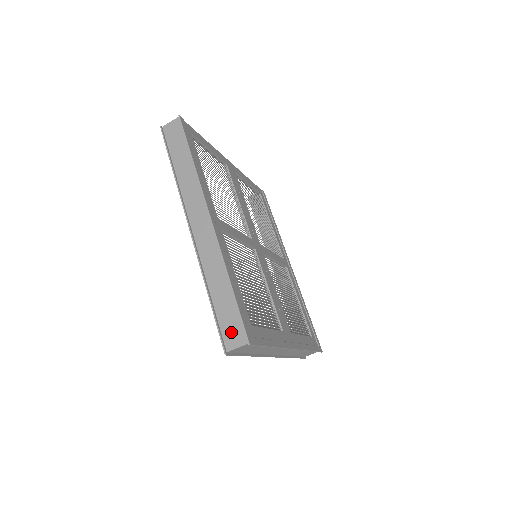
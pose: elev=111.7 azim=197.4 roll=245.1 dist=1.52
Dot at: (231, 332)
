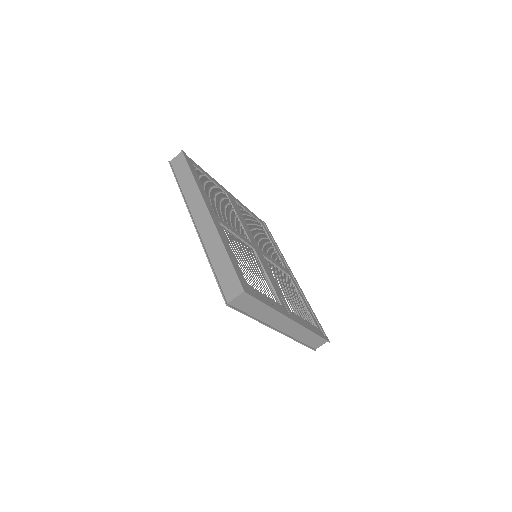
Dot at: (230, 287)
